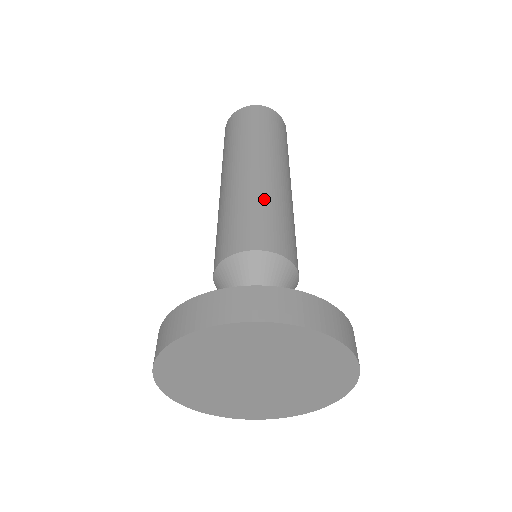
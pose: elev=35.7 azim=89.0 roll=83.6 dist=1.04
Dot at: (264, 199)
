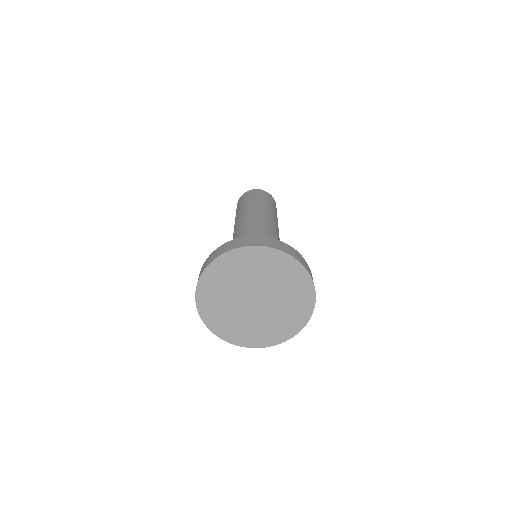
Dot at: (263, 224)
